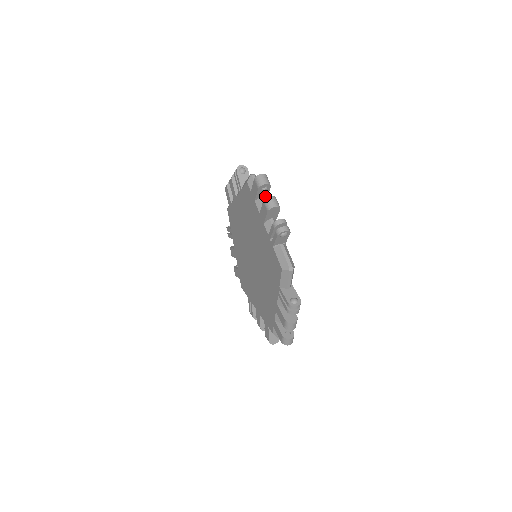
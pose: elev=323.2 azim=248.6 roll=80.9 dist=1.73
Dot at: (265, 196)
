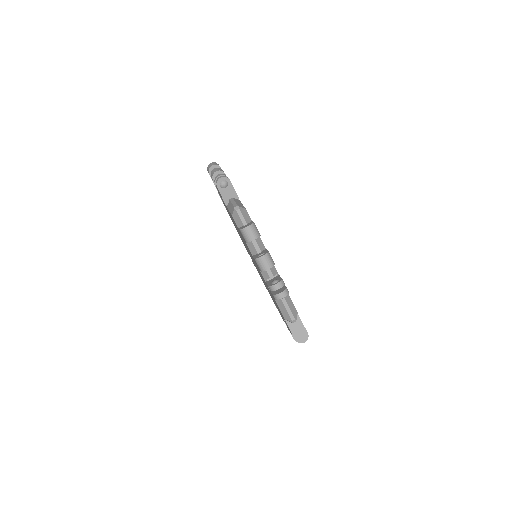
Dot at: occluded
